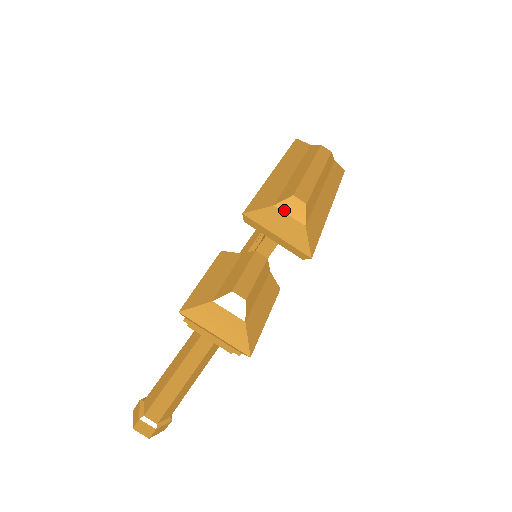
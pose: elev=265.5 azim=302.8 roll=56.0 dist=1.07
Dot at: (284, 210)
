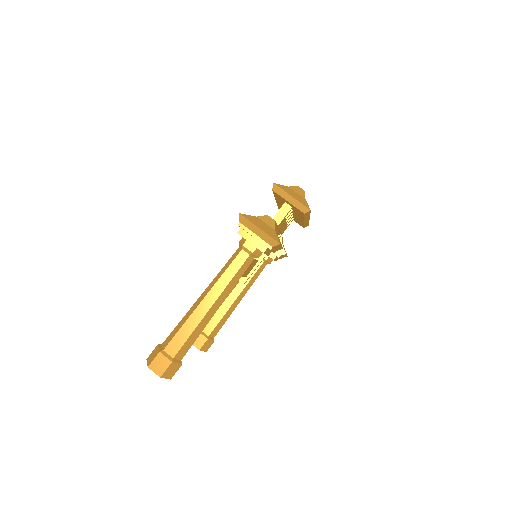
Dot at: (294, 190)
